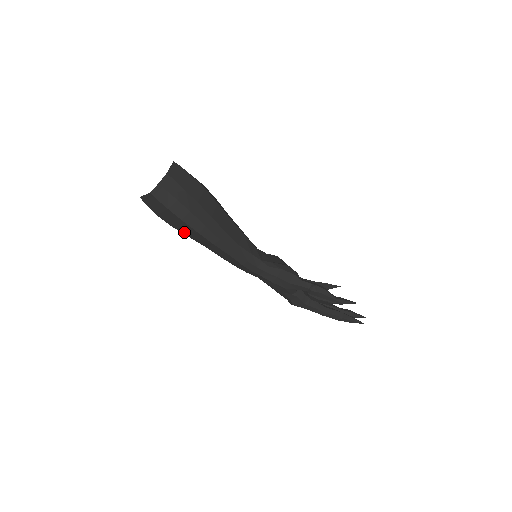
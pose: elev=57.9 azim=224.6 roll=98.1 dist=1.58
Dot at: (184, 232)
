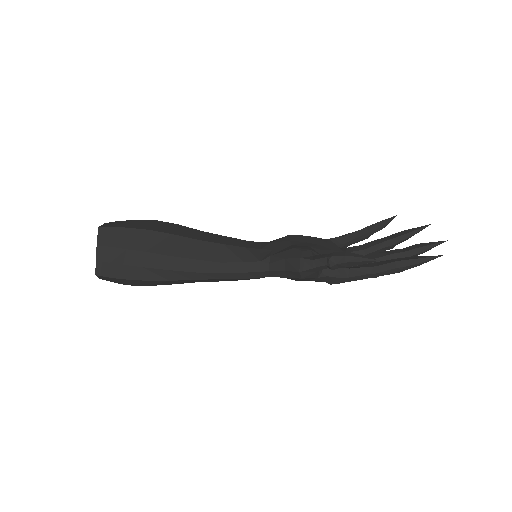
Dot at: (161, 284)
